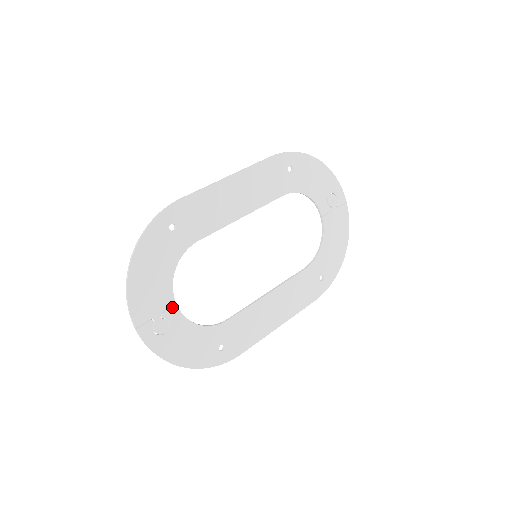
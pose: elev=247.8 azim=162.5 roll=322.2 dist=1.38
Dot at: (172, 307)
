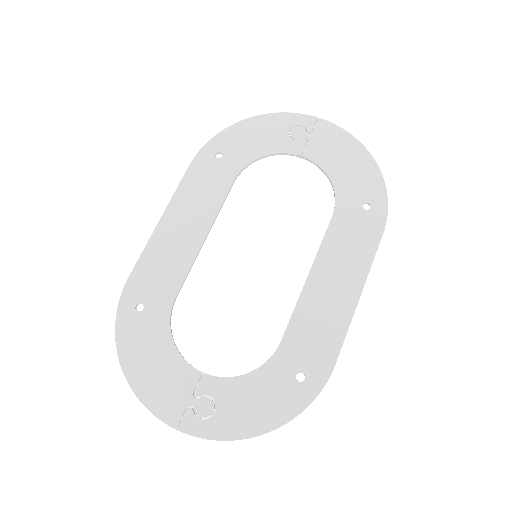
Dot at: (200, 379)
